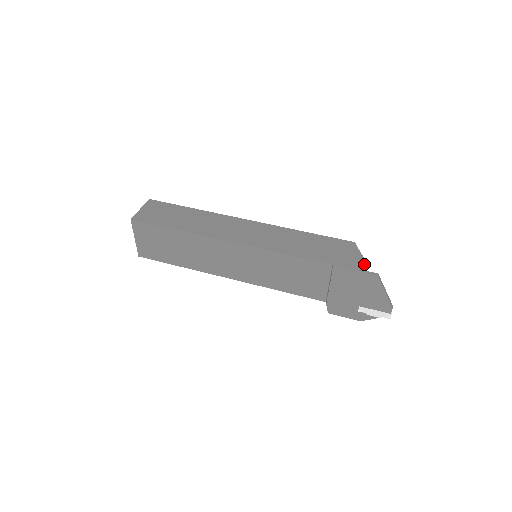
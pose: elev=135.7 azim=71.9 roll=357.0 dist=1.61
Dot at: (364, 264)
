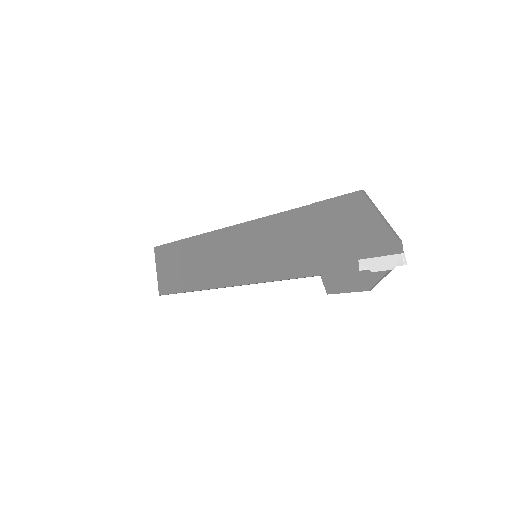
Dot at: occluded
